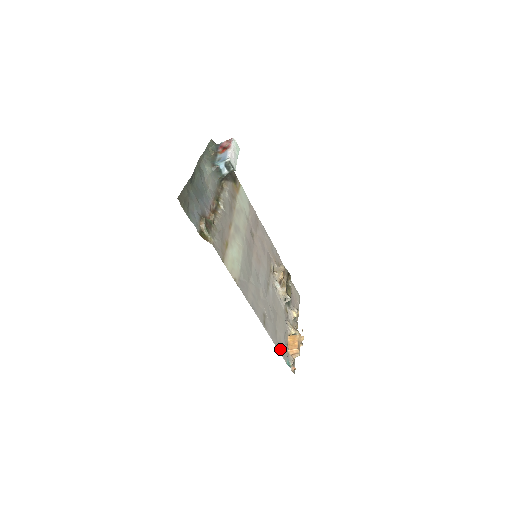
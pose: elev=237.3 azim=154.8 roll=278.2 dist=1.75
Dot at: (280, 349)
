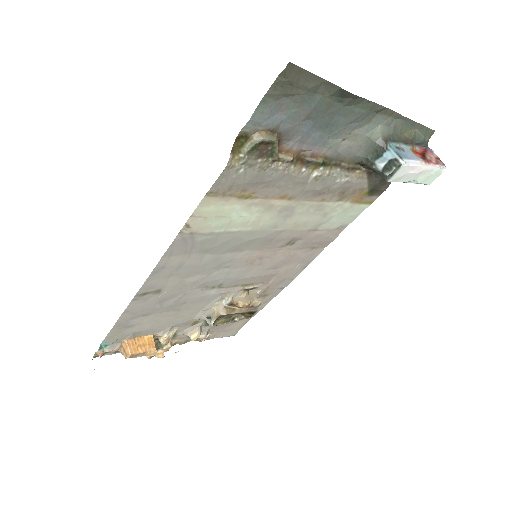
Dot at: (119, 328)
